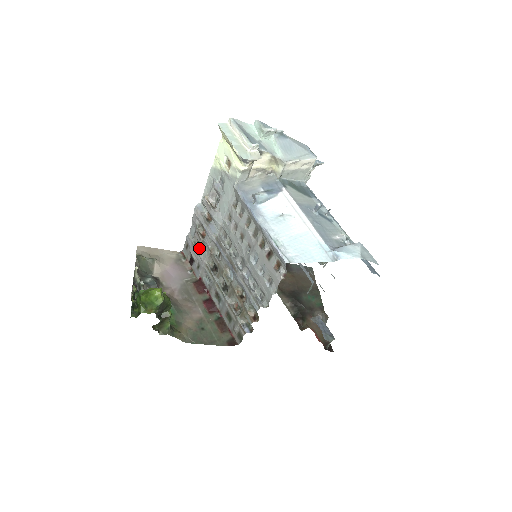
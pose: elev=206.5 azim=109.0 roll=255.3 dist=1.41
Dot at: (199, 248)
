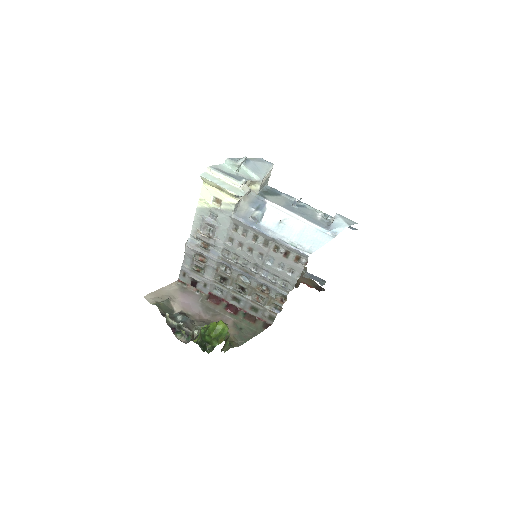
Dot at: (199, 271)
